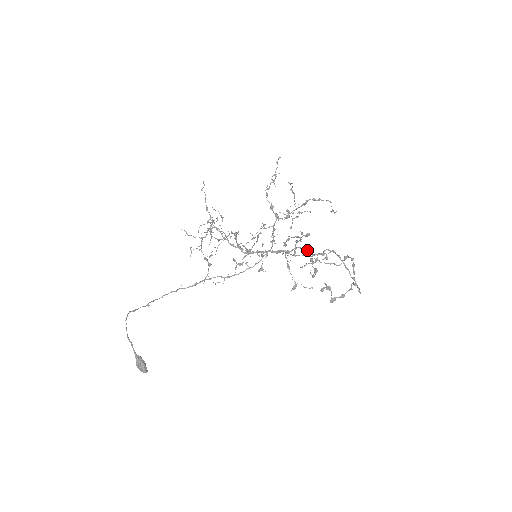
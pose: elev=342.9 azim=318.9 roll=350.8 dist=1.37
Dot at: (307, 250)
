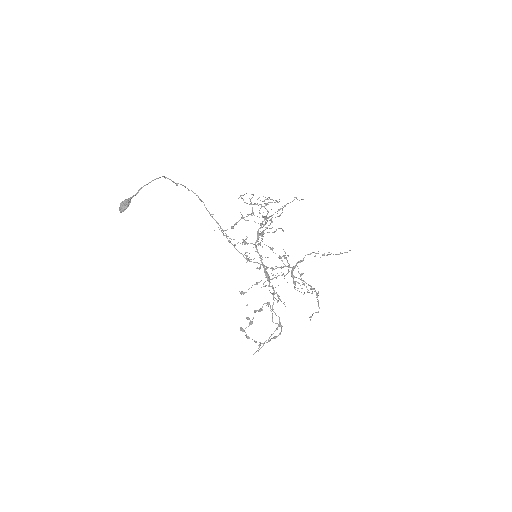
Dot at: (274, 300)
